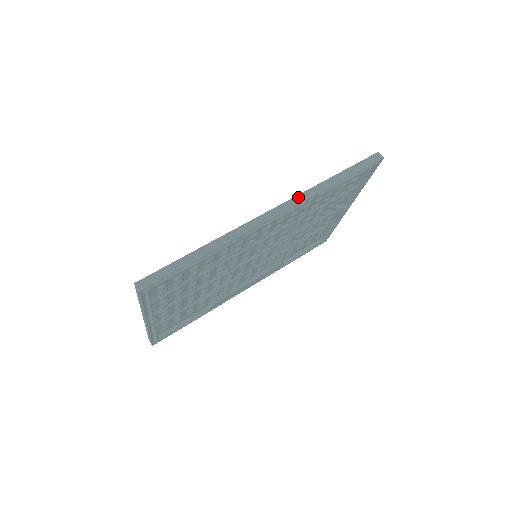
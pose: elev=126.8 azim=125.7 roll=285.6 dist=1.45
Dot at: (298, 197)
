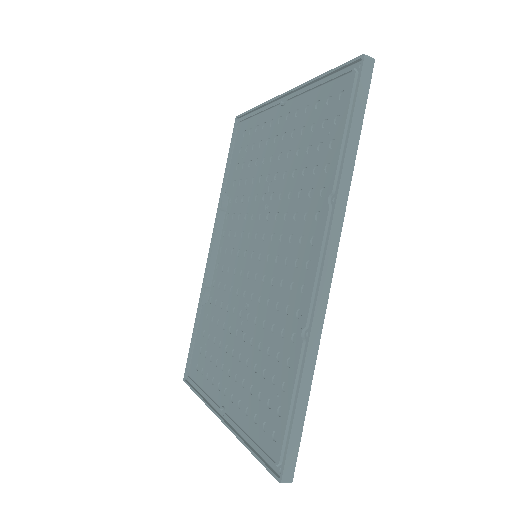
Dot at: (335, 221)
